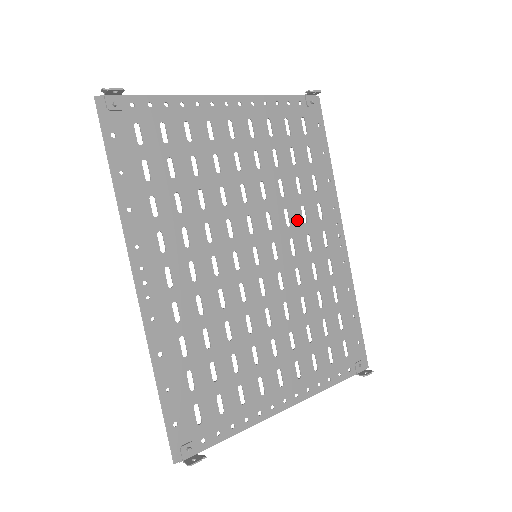
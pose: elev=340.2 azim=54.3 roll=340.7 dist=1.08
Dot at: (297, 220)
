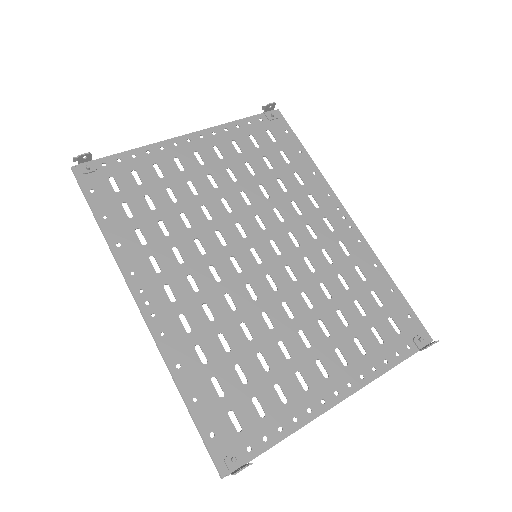
Dot at: (291, 215)
